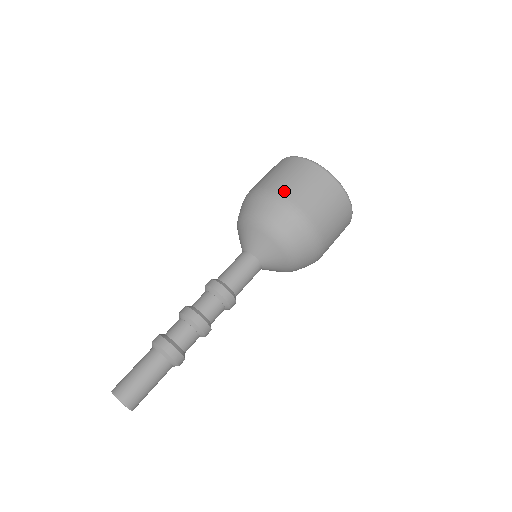
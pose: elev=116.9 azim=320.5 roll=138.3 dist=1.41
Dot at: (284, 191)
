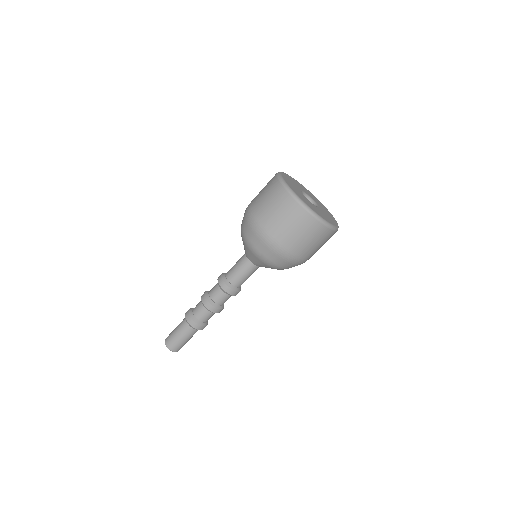
Dot at: (284, 243)
